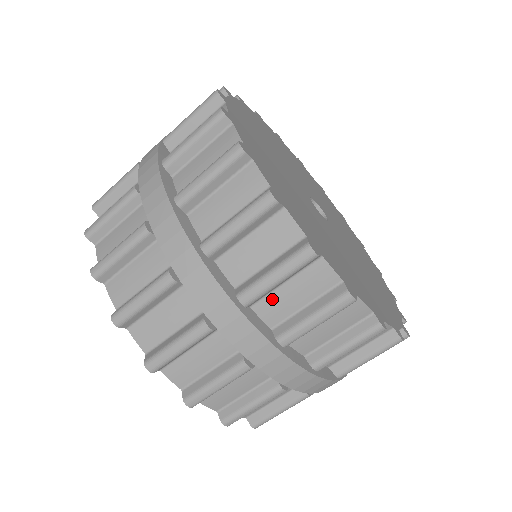
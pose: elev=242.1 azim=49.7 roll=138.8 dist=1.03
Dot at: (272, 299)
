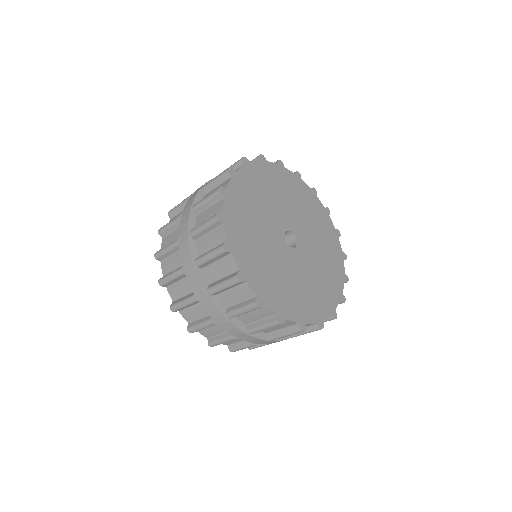
Dot at: occluded
